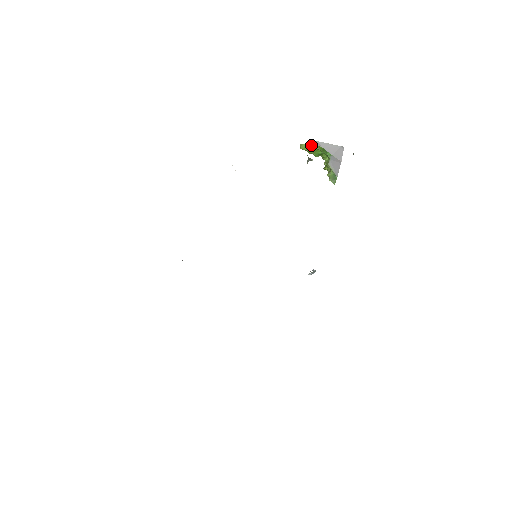
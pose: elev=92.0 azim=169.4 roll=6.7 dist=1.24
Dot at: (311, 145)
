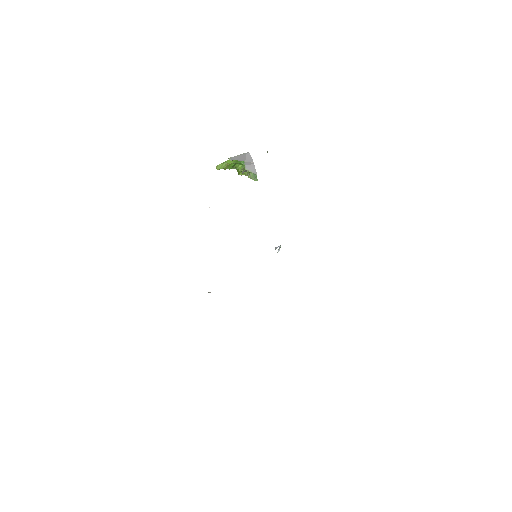
Dot at: (225, 163)
